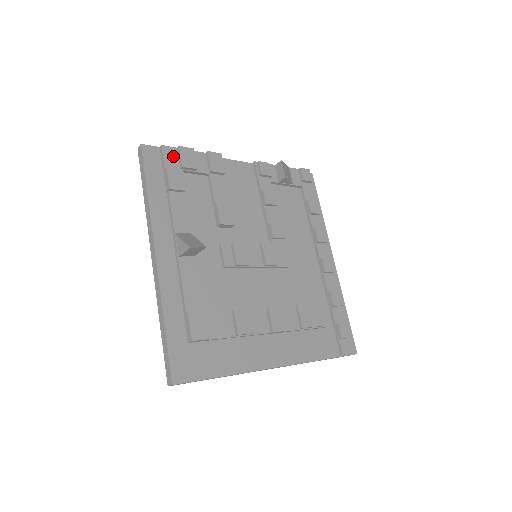
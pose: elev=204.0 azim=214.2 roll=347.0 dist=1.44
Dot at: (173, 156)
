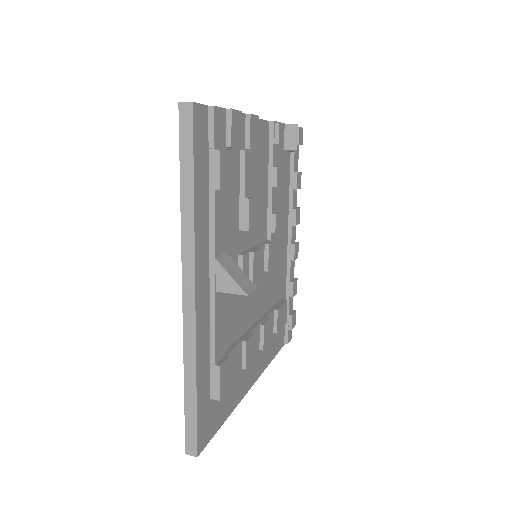
Dot at: (222, 125)
